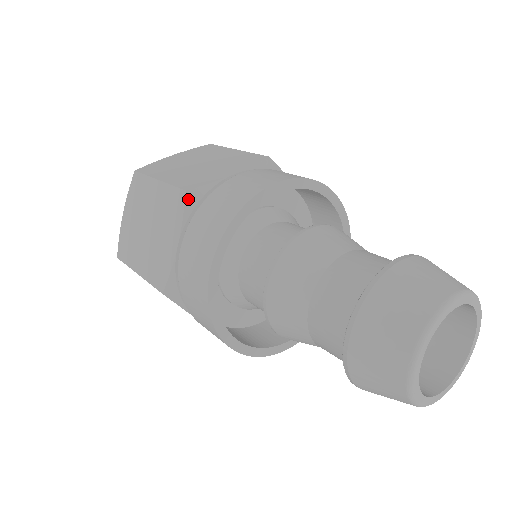
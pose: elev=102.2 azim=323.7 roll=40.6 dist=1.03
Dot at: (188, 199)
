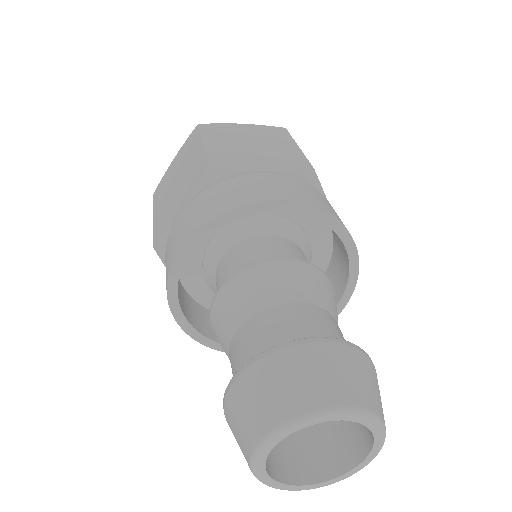
Dot at: (206, 175)
